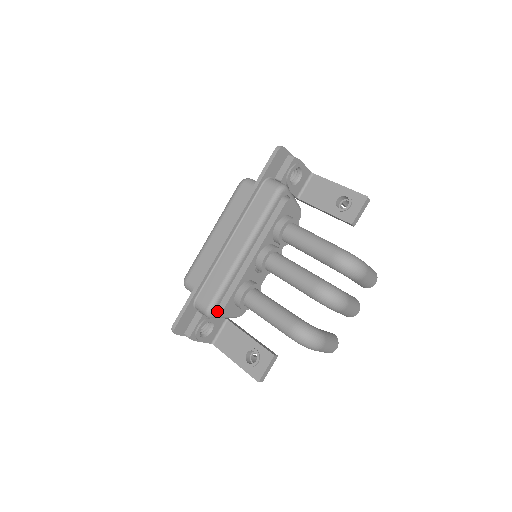
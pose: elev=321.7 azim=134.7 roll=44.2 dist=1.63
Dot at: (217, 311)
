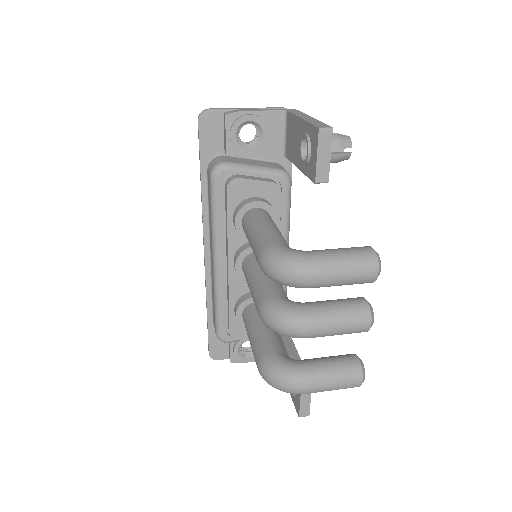
Dot at: occluded
